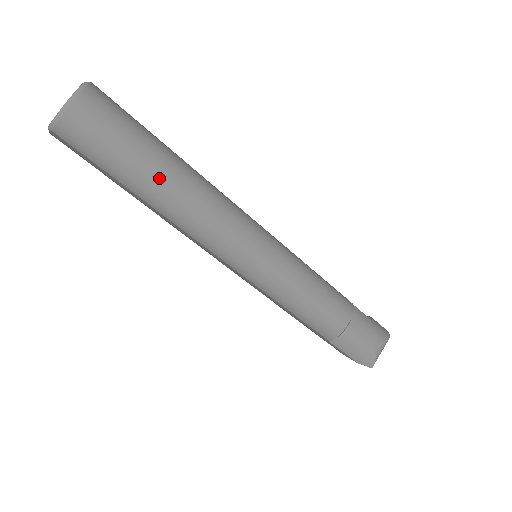
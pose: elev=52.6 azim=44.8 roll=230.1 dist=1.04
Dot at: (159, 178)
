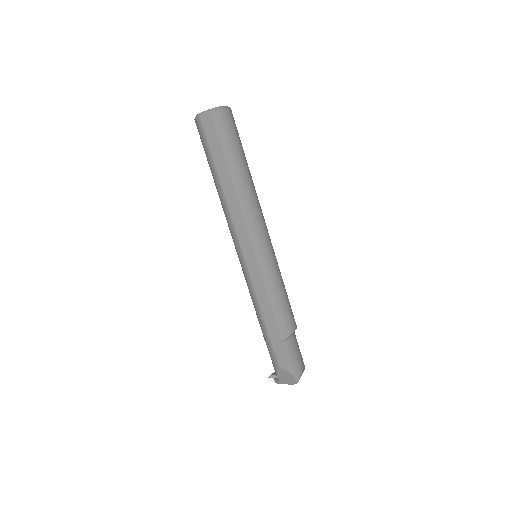
Dot at: (246, 167)
